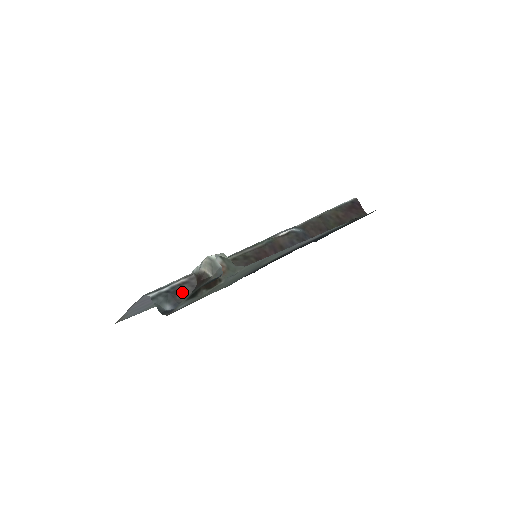
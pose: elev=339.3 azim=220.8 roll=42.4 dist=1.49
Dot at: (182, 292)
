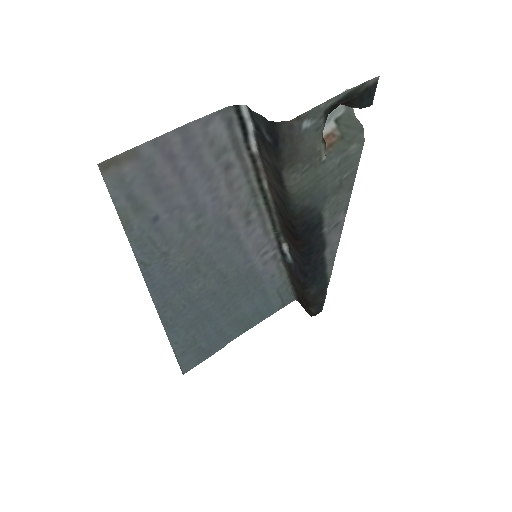
Dot at: (265, 150)
